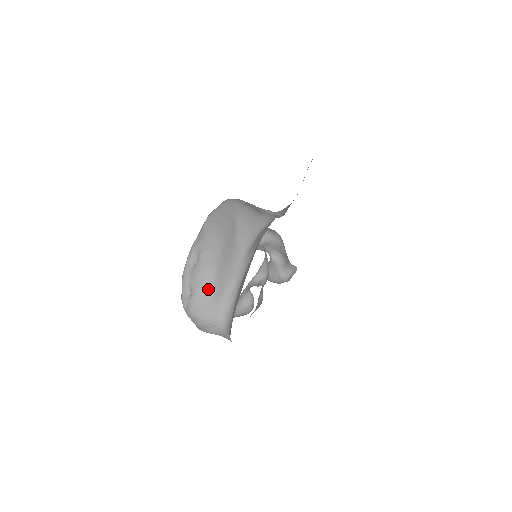
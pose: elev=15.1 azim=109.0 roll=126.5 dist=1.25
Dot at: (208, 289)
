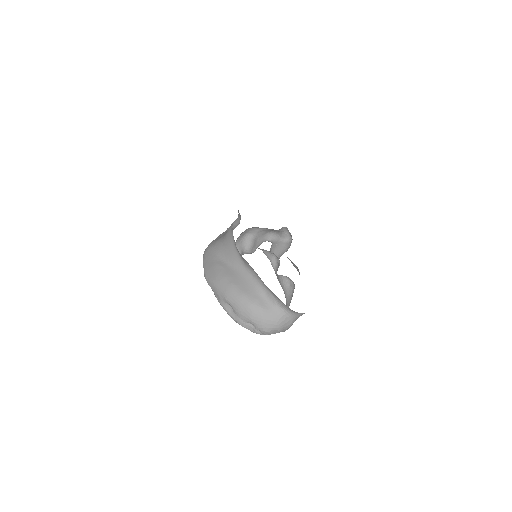
Dot at: (254, 310)
